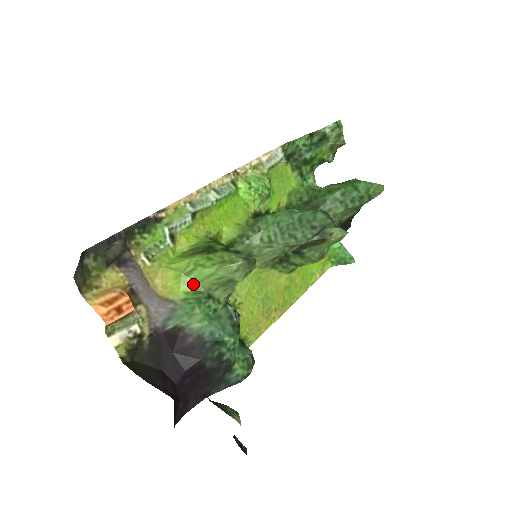
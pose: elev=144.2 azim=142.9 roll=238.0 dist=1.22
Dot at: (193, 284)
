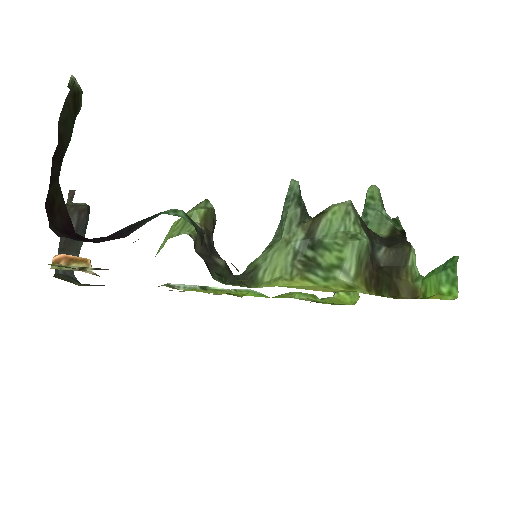
Dot at: (160, 249)
